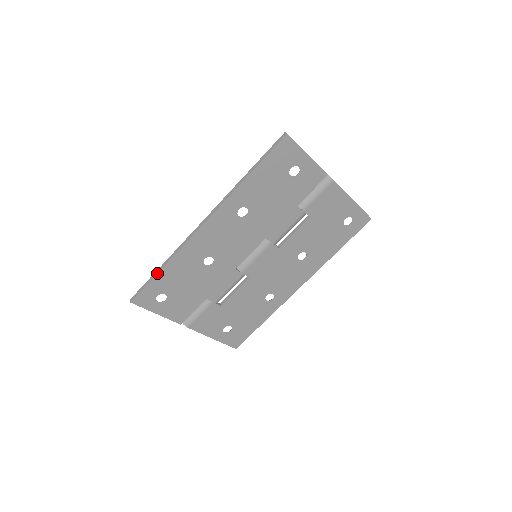
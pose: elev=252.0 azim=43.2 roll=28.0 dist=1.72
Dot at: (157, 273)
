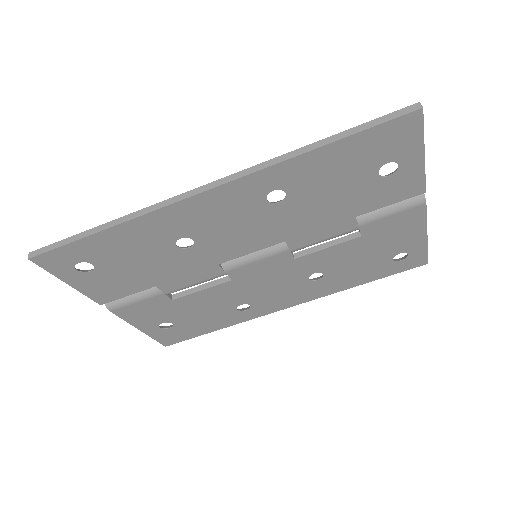
Dot at: (92, 233)
